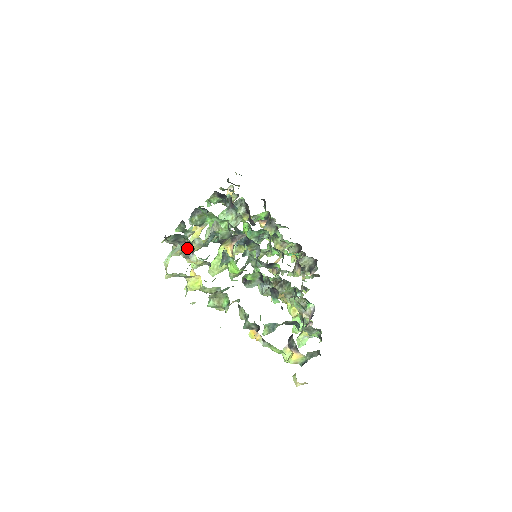
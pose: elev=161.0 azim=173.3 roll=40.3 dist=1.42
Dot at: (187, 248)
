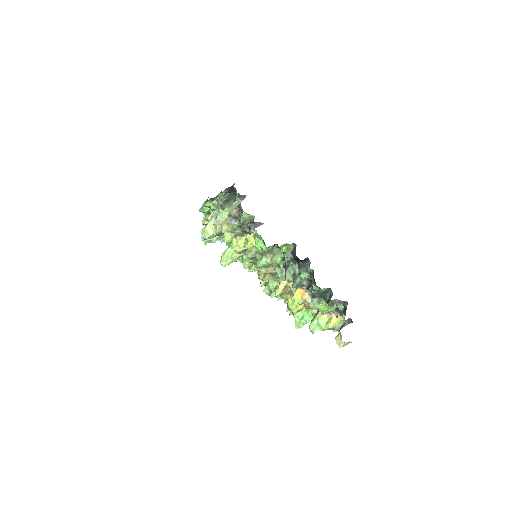
Dot at: (234, 212)
